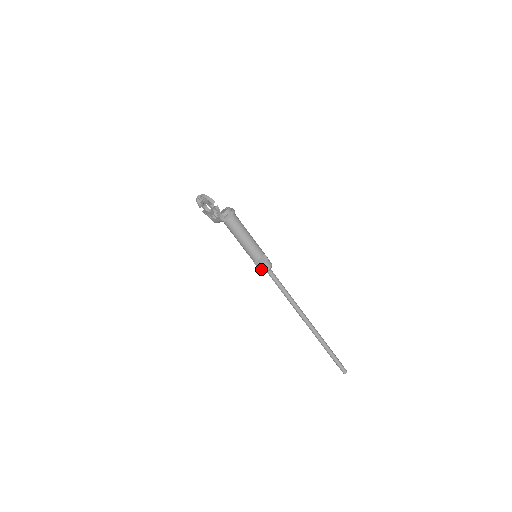
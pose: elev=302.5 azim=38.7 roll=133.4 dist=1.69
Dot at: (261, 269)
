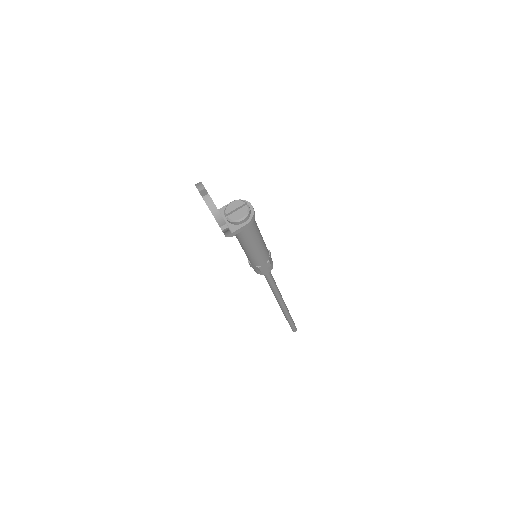
Dot at: (255, 270)
